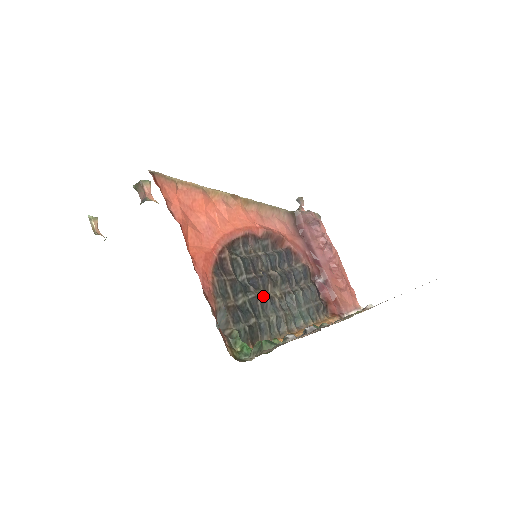
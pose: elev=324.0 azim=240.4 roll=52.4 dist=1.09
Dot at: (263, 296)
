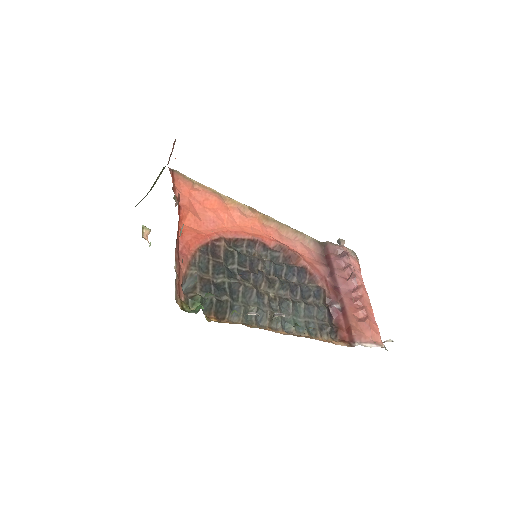
Dot at: (249, 287)
